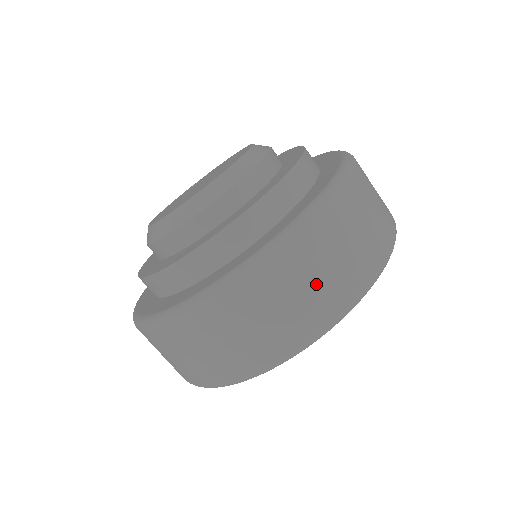
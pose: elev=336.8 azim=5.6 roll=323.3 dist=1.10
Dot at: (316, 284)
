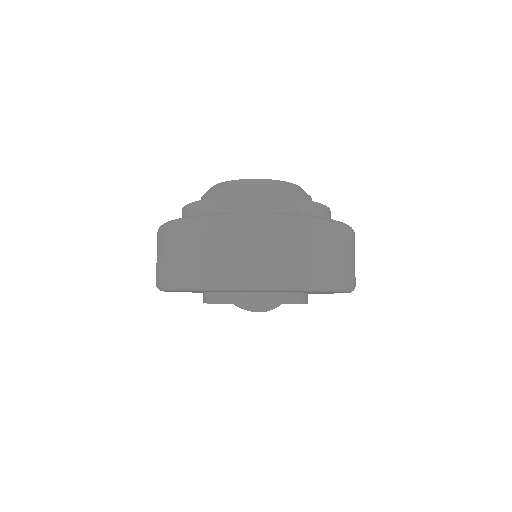
Dot at: (322, 256)
